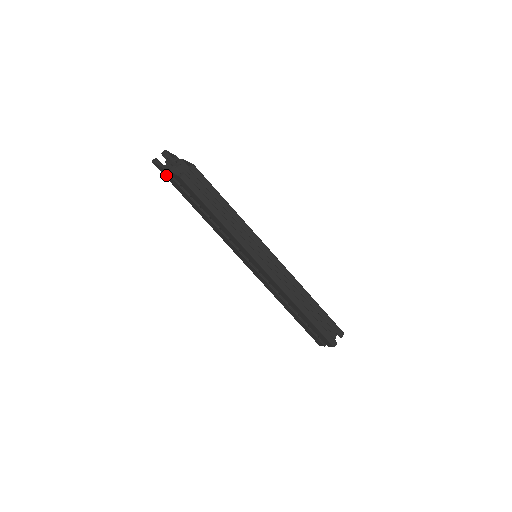
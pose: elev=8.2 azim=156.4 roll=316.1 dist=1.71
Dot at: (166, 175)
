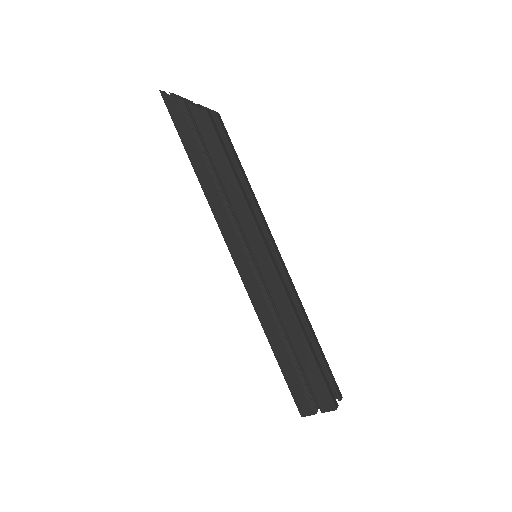
Dot at: (175, 111)
